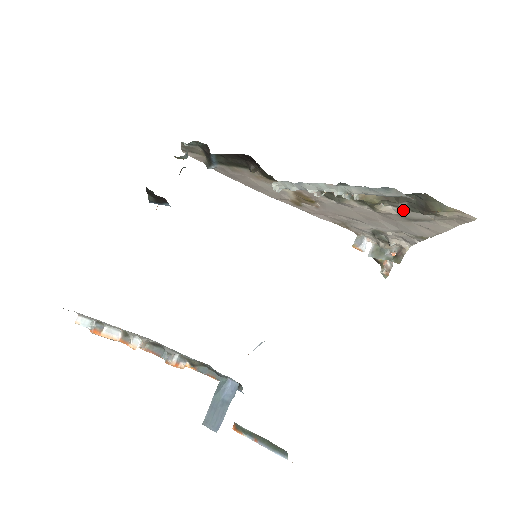
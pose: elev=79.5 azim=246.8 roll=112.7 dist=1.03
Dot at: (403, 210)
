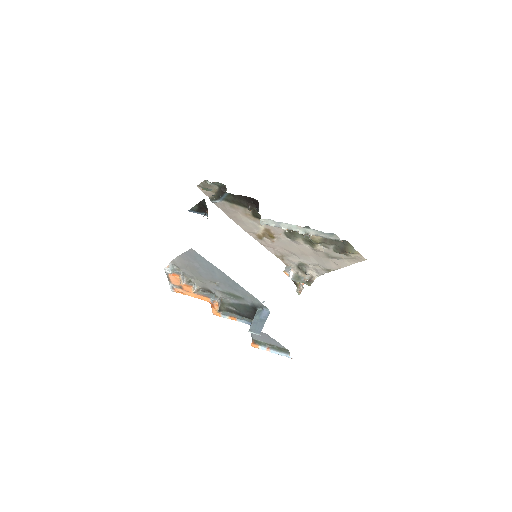
Dot at: (329, 250)
